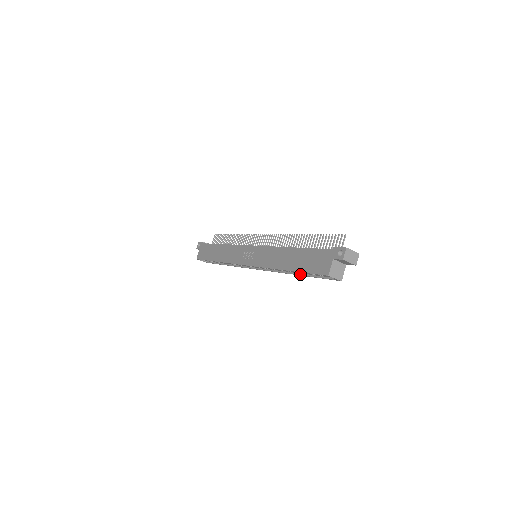
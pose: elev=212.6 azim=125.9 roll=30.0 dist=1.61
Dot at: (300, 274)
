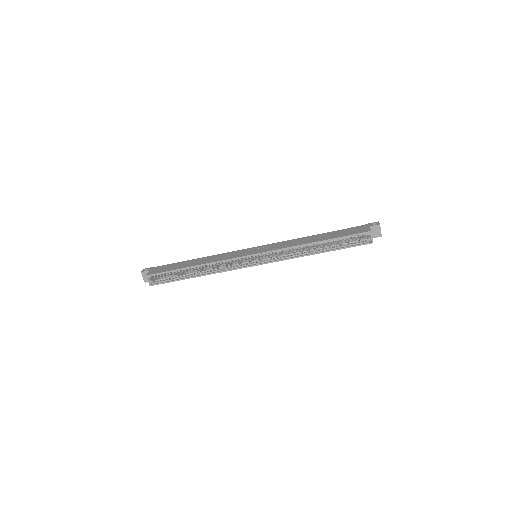
Dot at: (324, 251)
